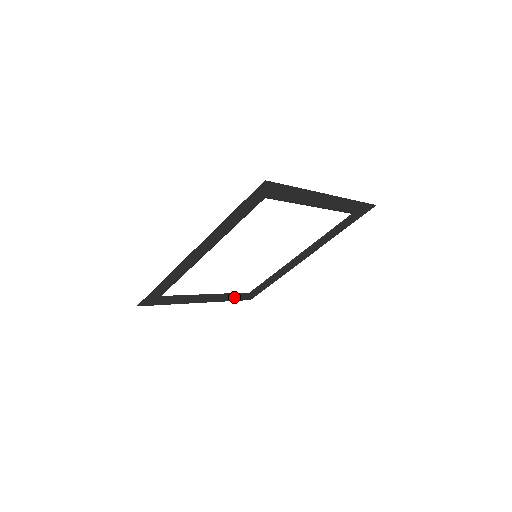
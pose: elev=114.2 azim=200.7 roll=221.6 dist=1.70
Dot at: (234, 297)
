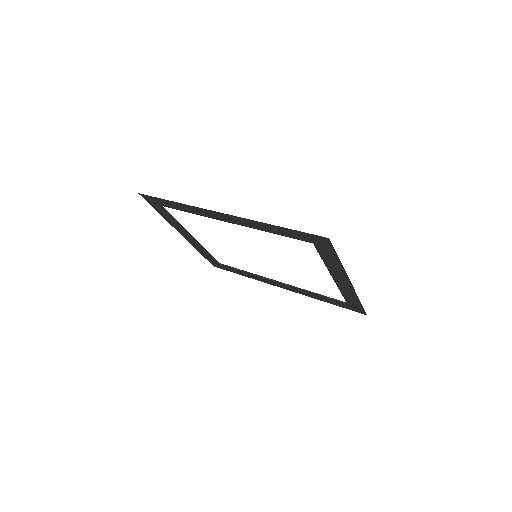
Dot at: (206, 255)
